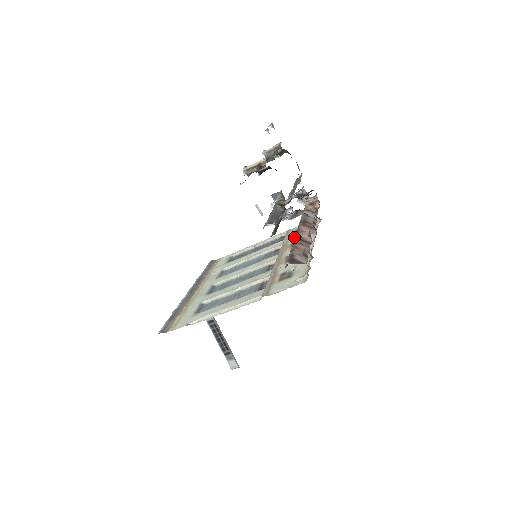
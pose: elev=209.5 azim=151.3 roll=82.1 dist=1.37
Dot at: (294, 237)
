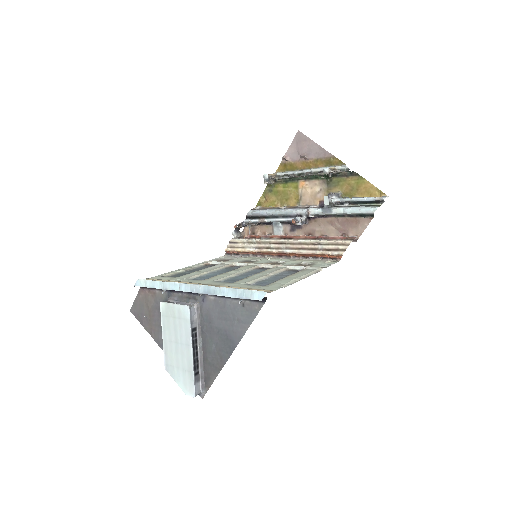
Dot at: (234, 261)
